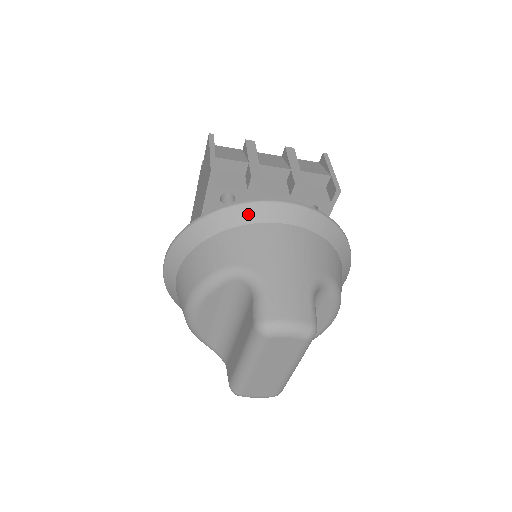
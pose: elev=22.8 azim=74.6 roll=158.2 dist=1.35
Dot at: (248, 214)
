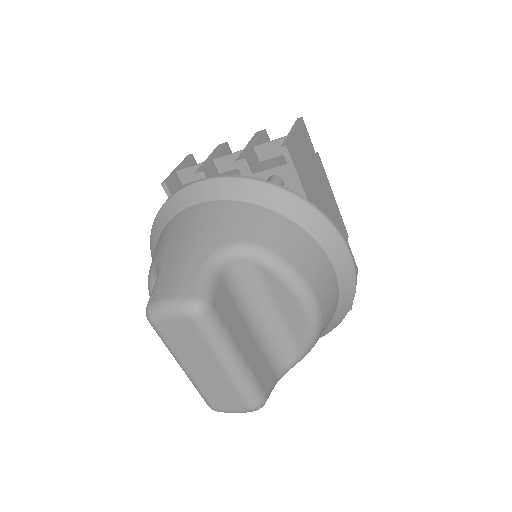
Dot at: (172, 208)
